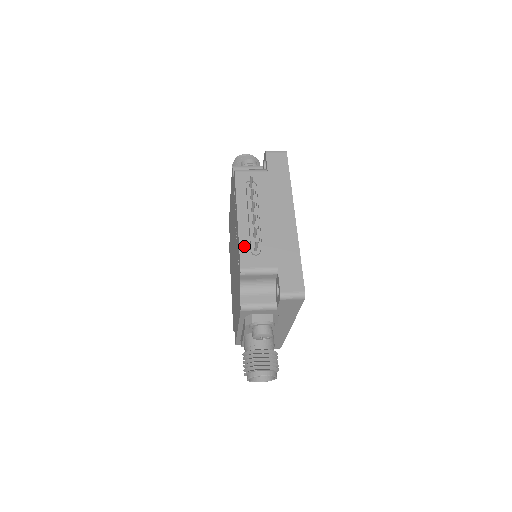
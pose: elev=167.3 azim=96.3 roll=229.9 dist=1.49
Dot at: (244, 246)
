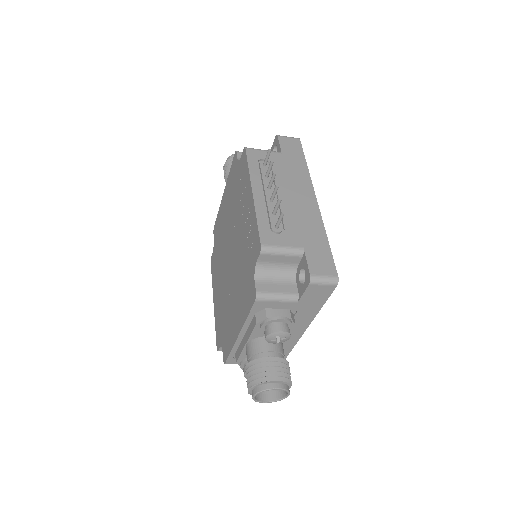
Dot at: (263, 222)
